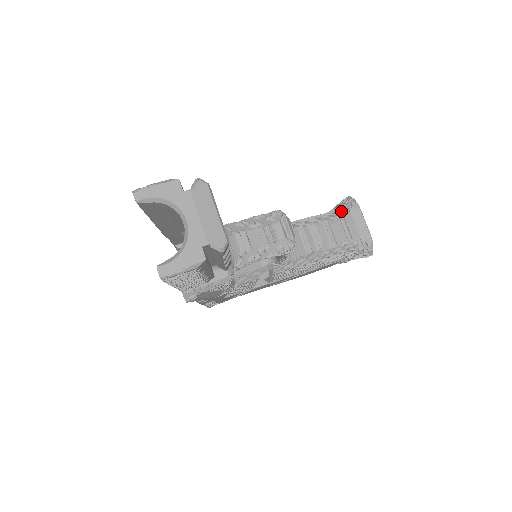
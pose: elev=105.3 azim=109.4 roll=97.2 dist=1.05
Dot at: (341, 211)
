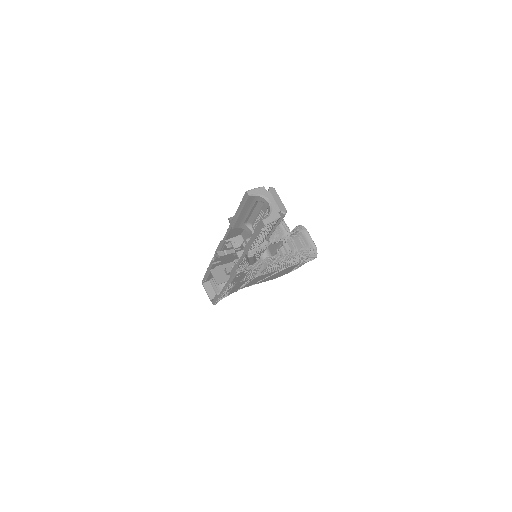
Dot at: (297, 232)
